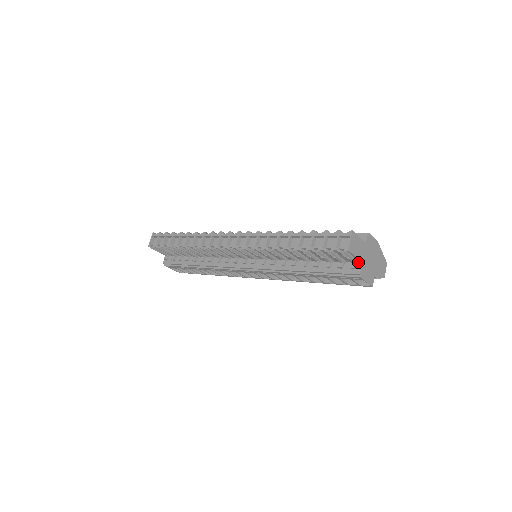
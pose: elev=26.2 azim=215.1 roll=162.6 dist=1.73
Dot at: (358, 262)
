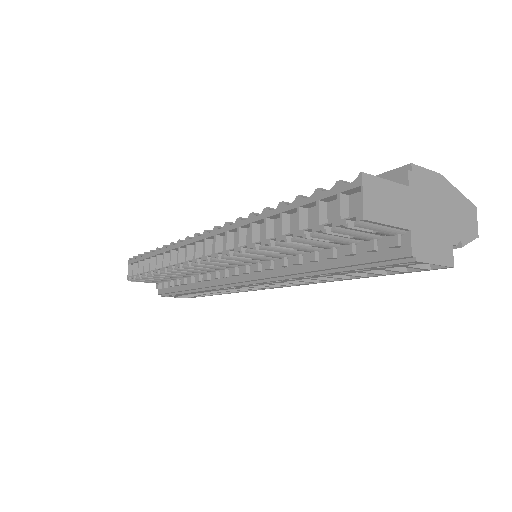
Dot at: (402, 231)
